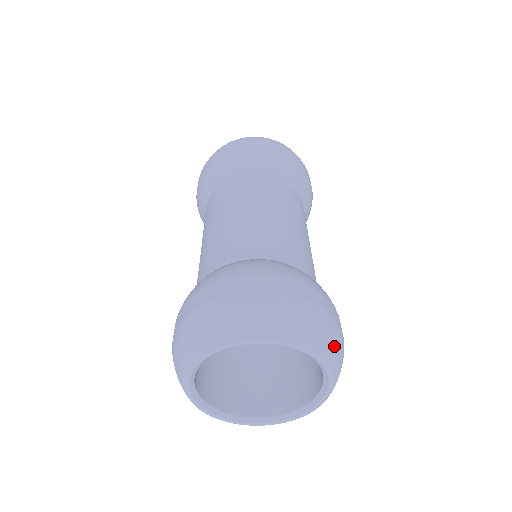
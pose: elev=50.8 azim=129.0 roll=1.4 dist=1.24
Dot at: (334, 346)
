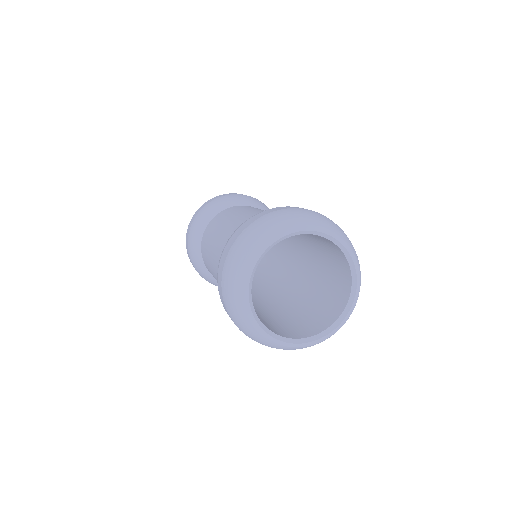
Dot at: (314, 217)
